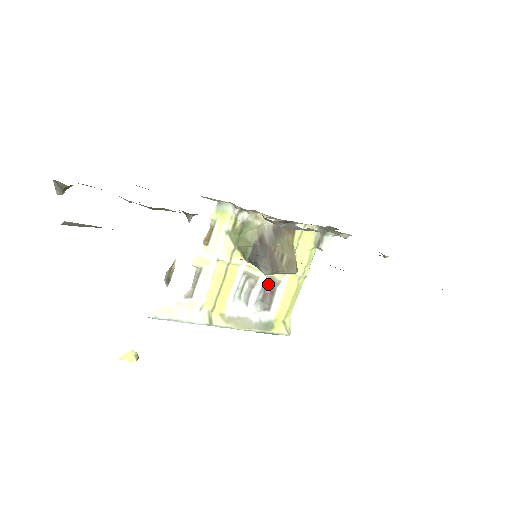
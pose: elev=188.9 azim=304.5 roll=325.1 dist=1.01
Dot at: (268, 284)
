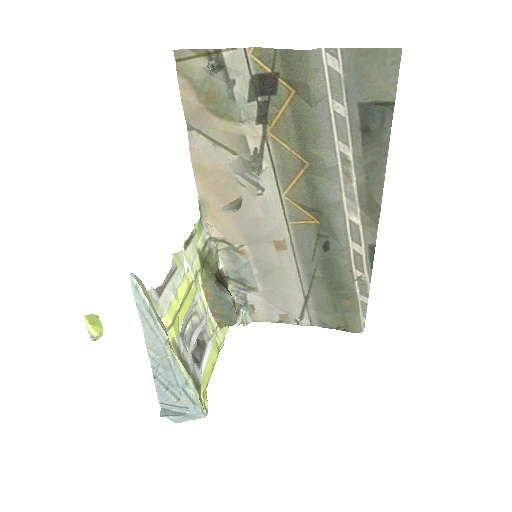
Dot at: (198, 338)
